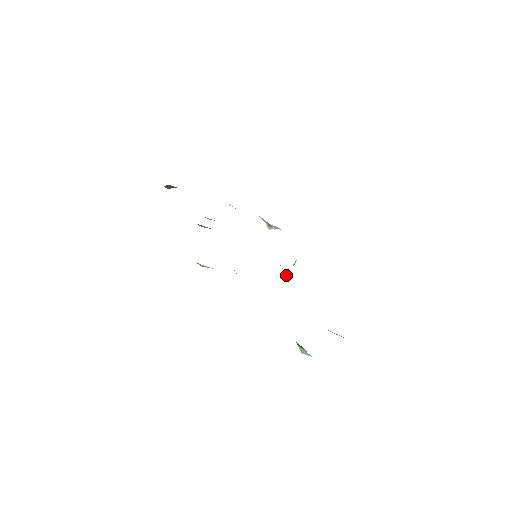
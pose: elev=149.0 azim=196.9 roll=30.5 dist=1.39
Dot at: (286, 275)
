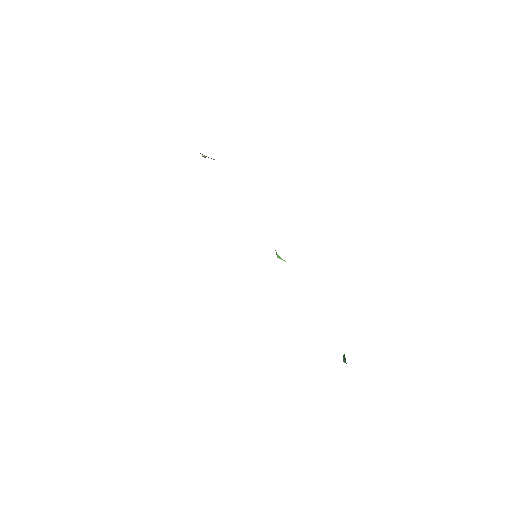
Dot at: (282, 259)
